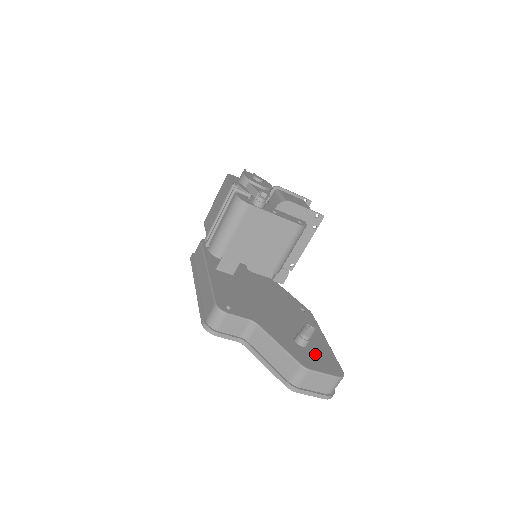
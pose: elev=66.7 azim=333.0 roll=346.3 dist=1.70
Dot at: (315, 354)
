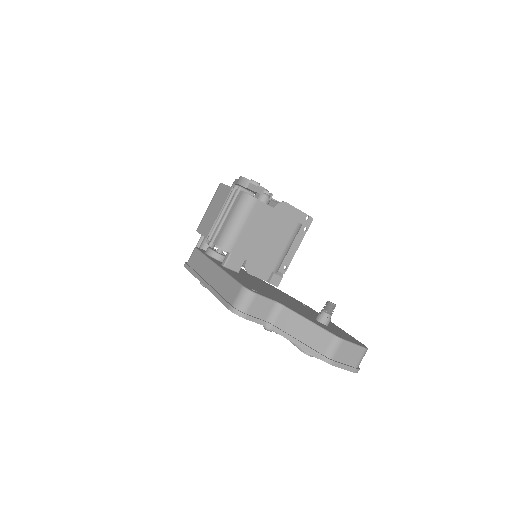
Dot at: (338, 331)
